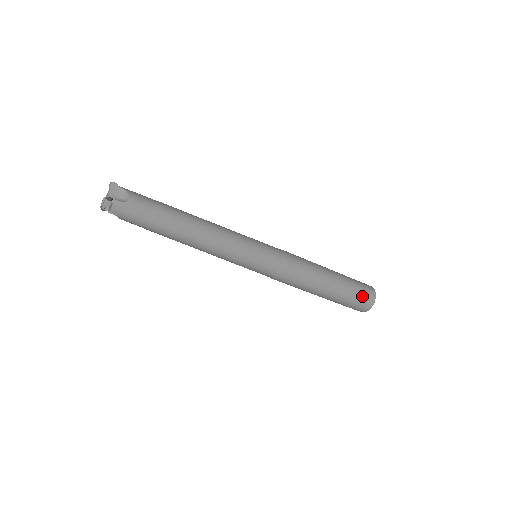
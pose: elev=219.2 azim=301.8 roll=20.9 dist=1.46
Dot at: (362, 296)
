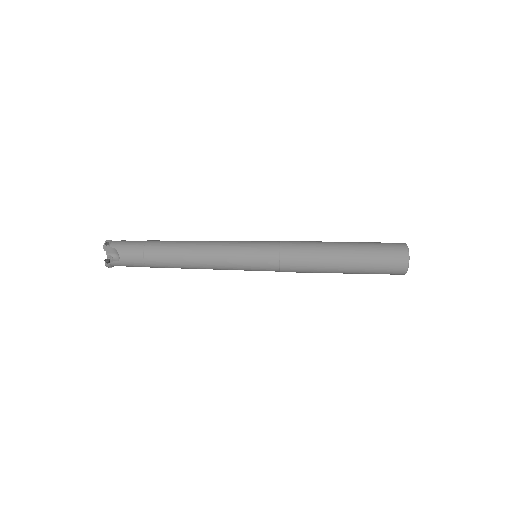
Dot at: (388, 268)
